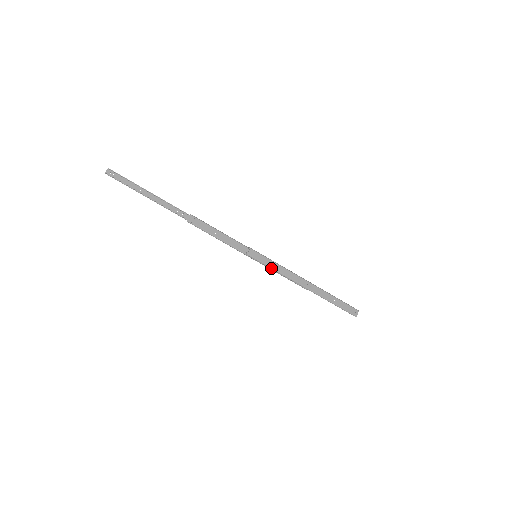
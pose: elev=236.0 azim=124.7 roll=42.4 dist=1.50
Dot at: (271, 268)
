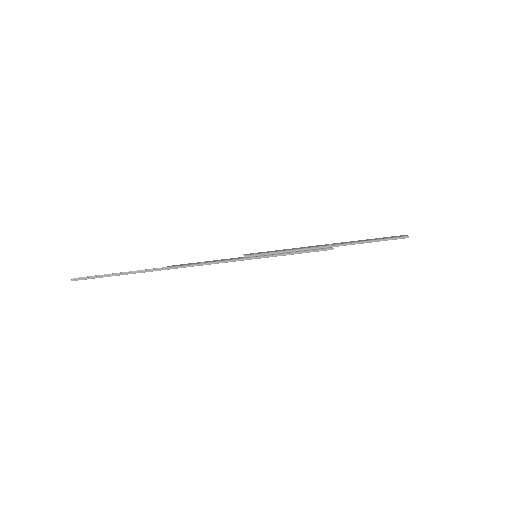
Dot at: (278, 252)
